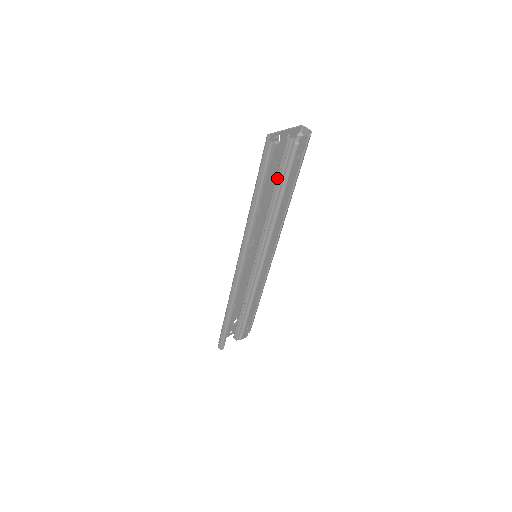
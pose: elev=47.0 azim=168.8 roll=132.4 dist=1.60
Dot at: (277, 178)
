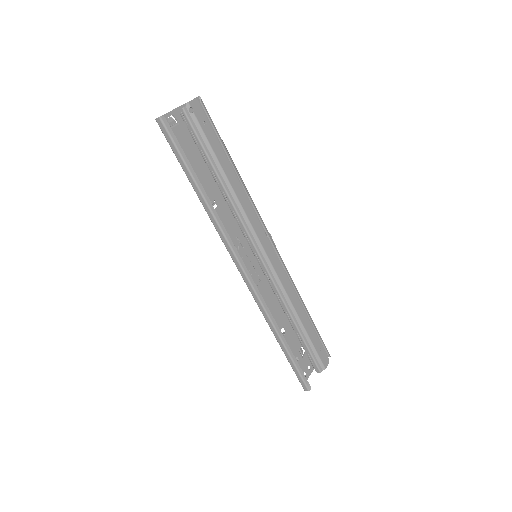
Dot at: (204, 158)
